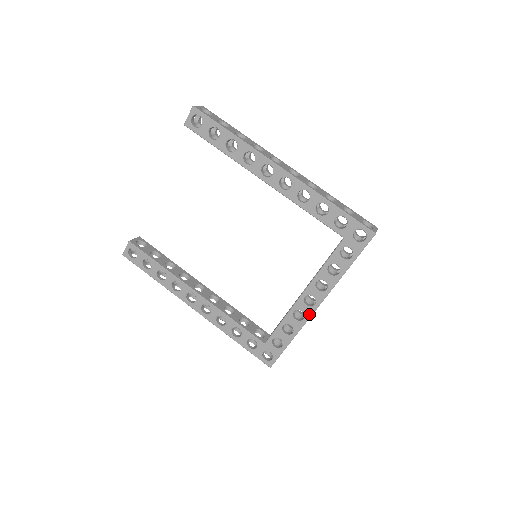
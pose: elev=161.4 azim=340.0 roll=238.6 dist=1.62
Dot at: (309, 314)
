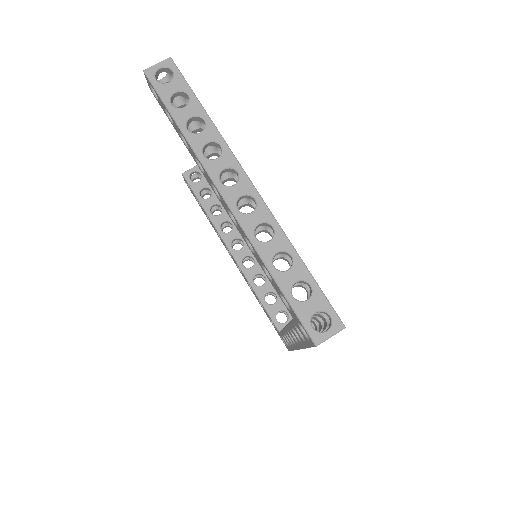
Dot at: (295, 347)
